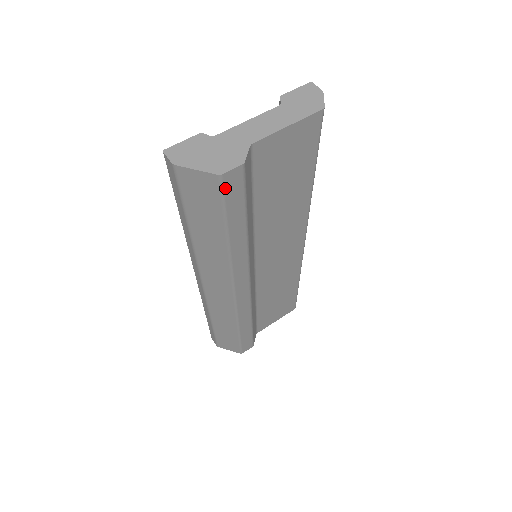
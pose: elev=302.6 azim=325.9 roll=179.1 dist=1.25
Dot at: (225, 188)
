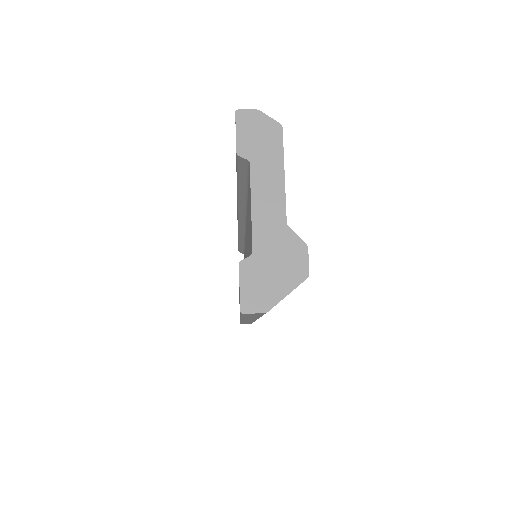
Dot at: occluded
